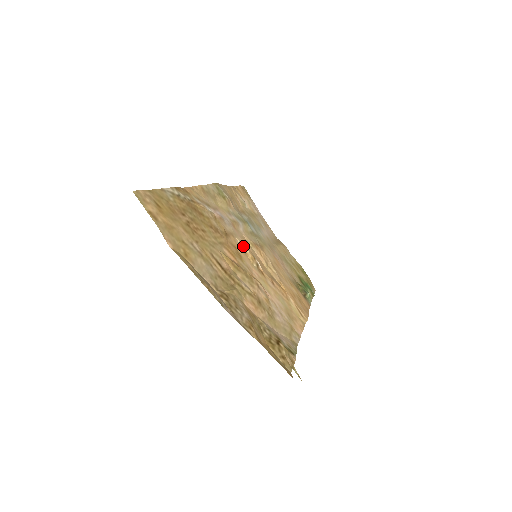
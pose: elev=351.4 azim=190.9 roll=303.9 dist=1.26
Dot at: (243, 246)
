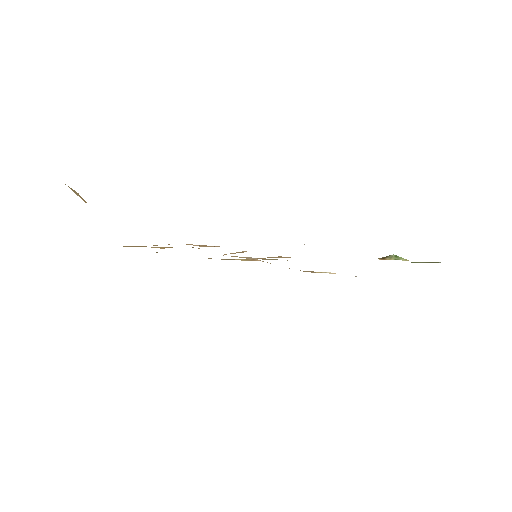
Dot at: occluded
